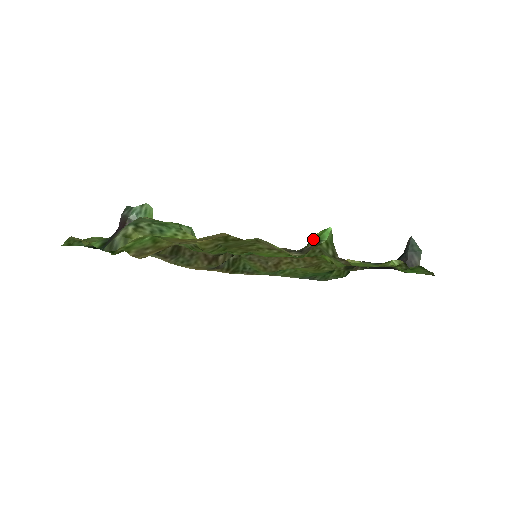
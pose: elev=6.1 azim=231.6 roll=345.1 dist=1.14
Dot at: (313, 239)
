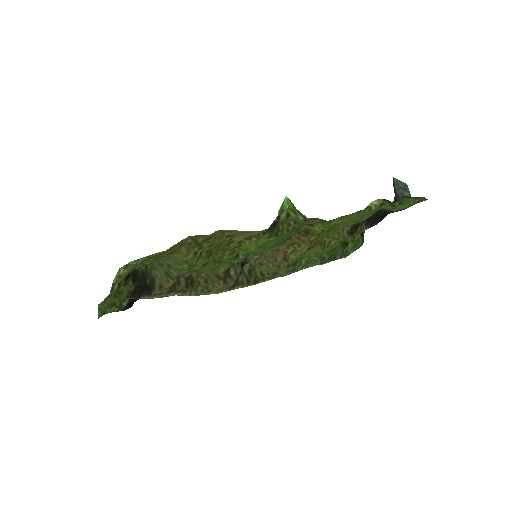
Dot at: (278, 213)
